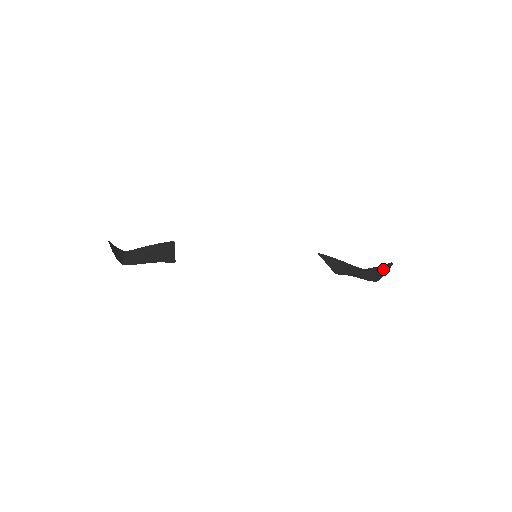
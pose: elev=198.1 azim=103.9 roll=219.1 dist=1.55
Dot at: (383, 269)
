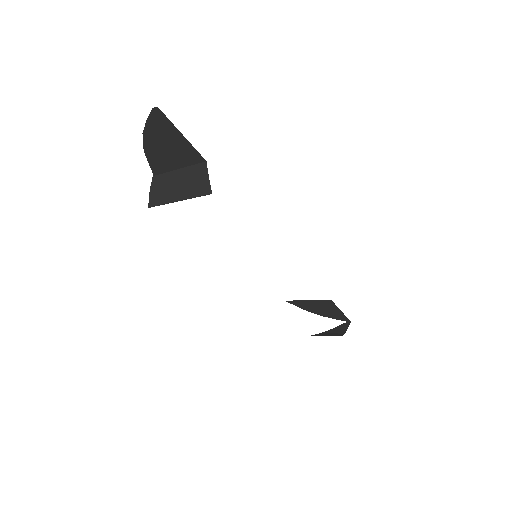
Dot at: (340, 329)
